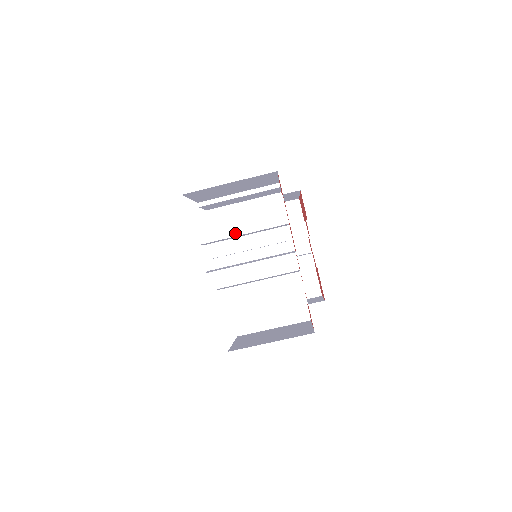
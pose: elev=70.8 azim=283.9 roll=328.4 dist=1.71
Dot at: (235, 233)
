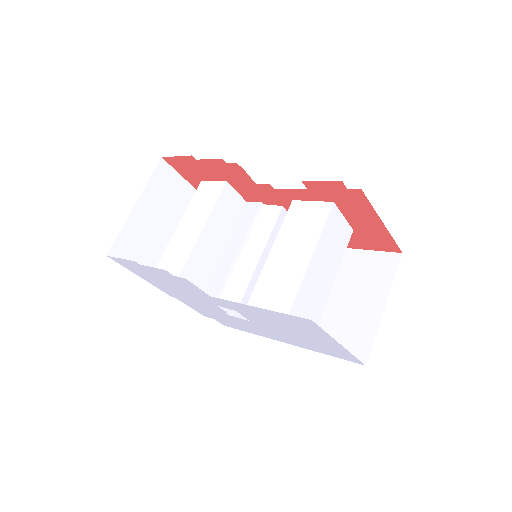
Dot at: (194, 240)
